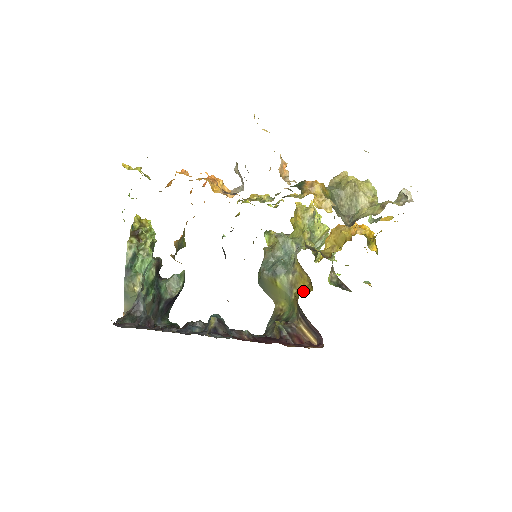
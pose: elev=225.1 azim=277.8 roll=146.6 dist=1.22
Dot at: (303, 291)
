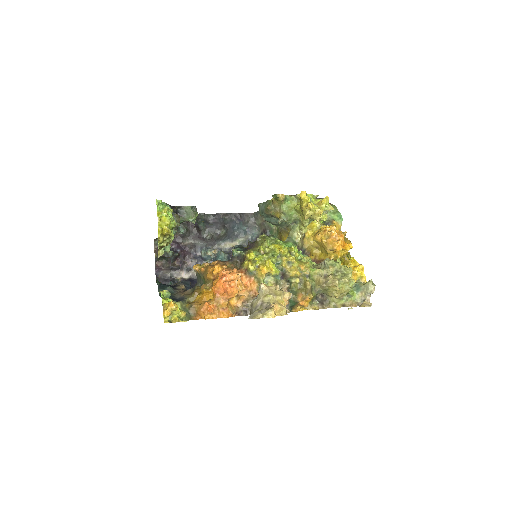
Dot at: occluded
